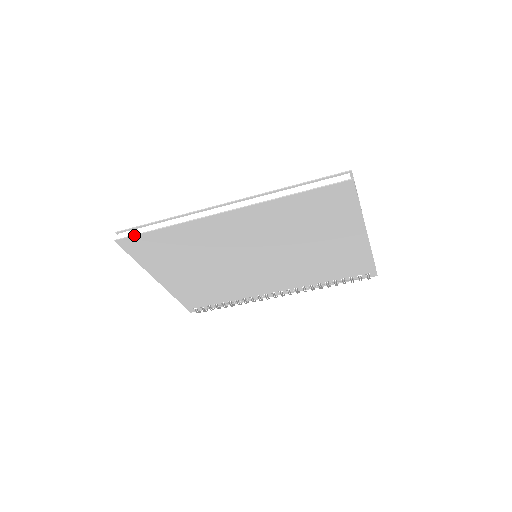
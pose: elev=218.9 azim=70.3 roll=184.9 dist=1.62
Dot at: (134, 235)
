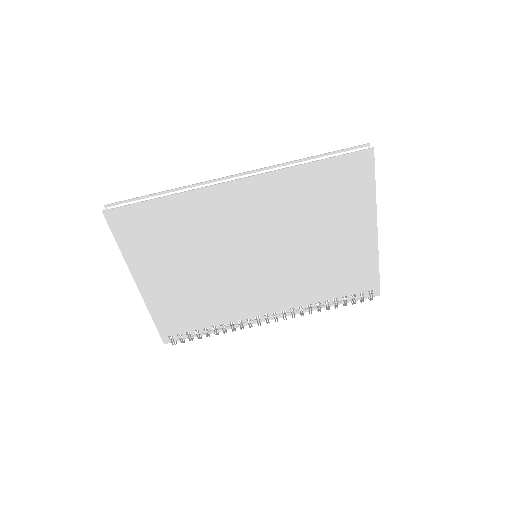
Dot at: (128, 205)
